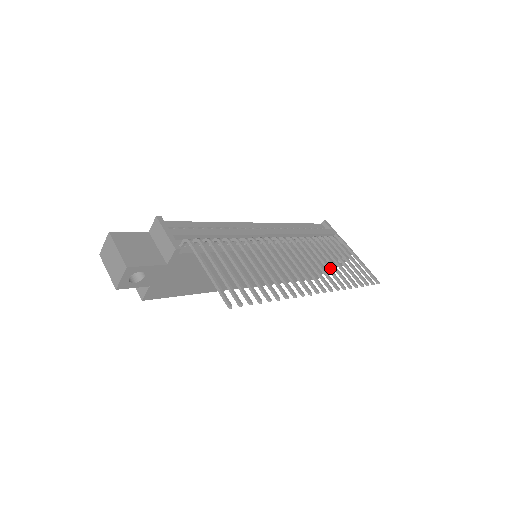
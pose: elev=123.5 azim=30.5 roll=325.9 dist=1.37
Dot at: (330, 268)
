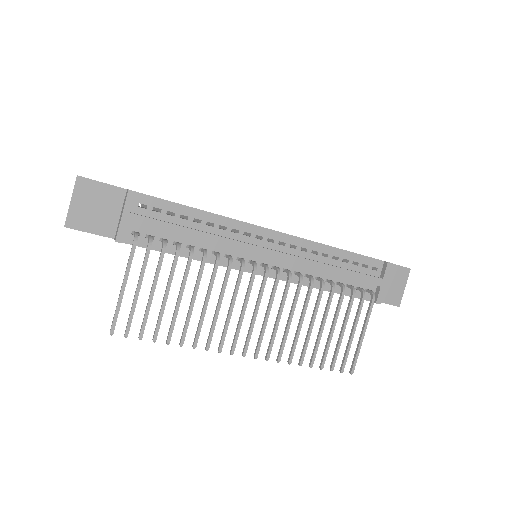
Dot at: (299, 334)
